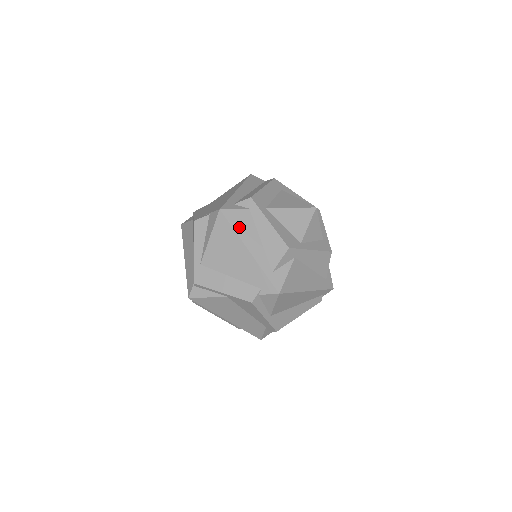
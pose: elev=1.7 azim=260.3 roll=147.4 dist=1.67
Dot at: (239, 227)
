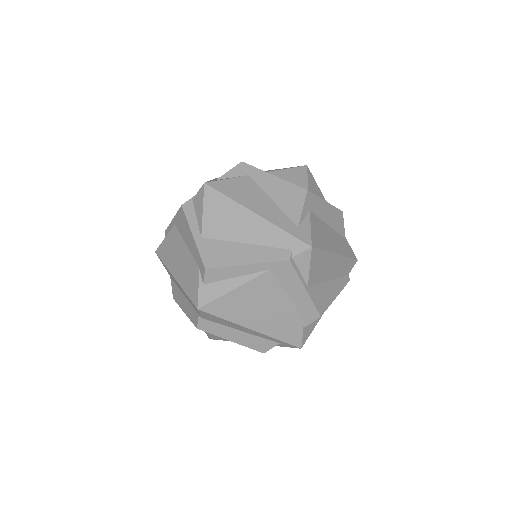
Dot at: occluded
